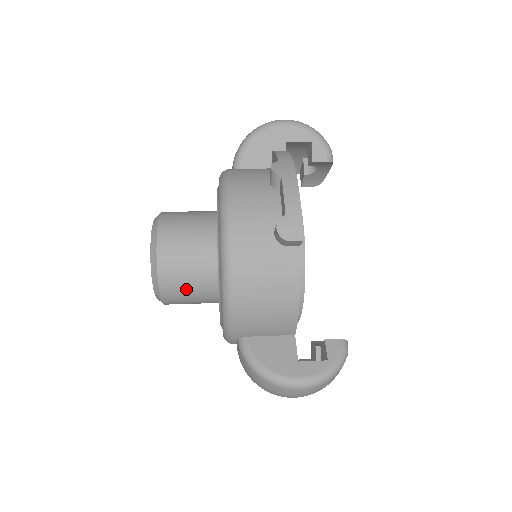
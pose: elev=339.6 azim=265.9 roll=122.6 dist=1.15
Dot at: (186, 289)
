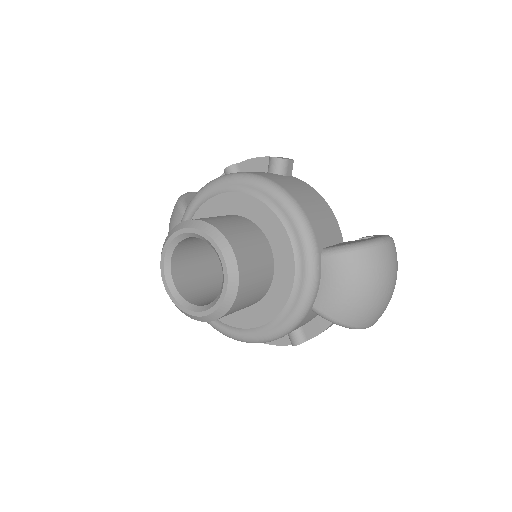
Dot at: (250, 246)
